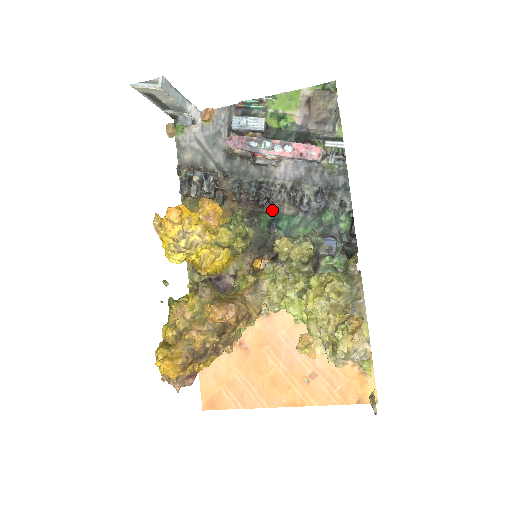
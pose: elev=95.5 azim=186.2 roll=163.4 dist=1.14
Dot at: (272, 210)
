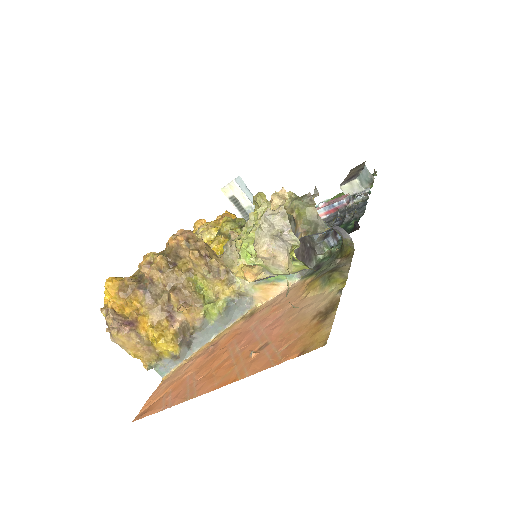
Dot at: occluded
